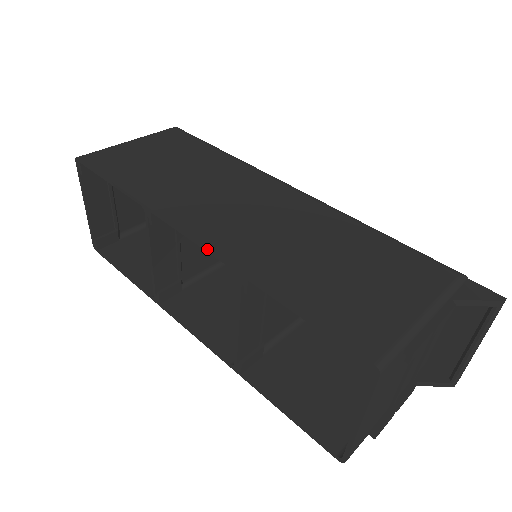
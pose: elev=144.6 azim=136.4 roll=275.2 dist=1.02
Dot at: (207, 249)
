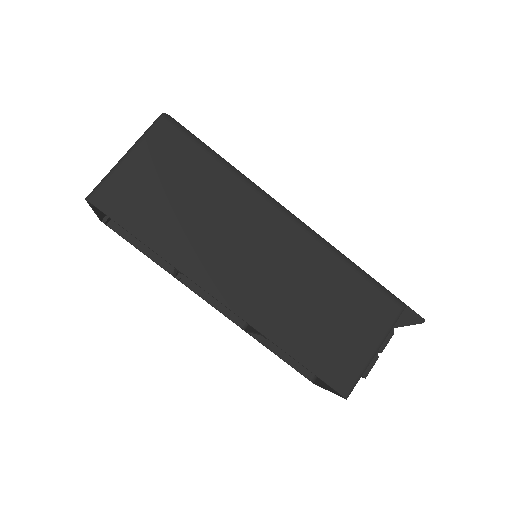
Dot at: occluded
